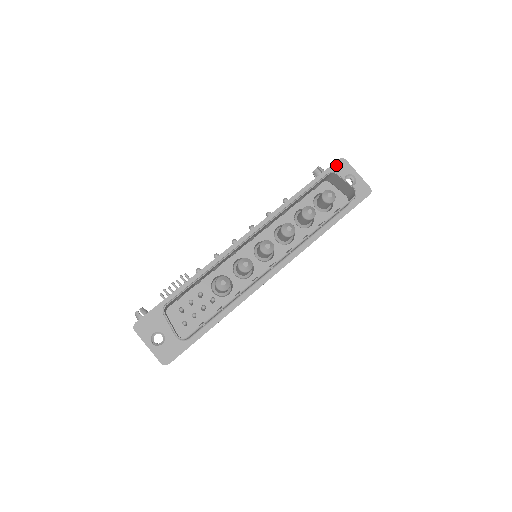
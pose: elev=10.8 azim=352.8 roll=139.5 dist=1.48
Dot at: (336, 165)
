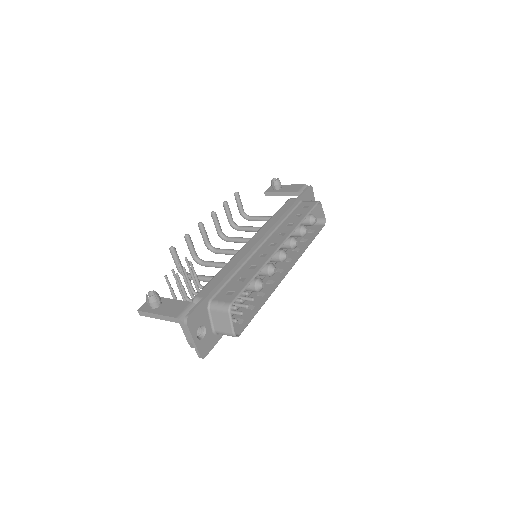
Dot at: (308, 190)
